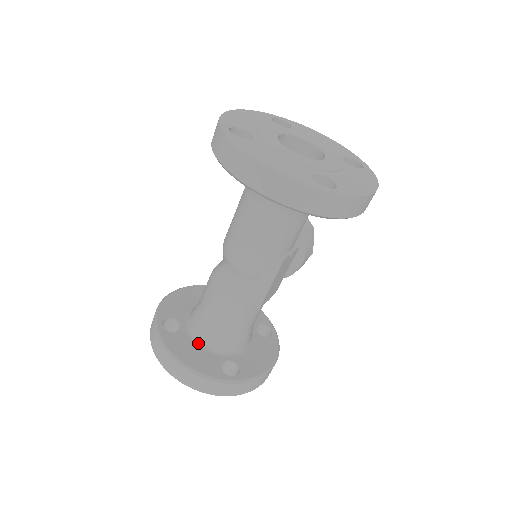
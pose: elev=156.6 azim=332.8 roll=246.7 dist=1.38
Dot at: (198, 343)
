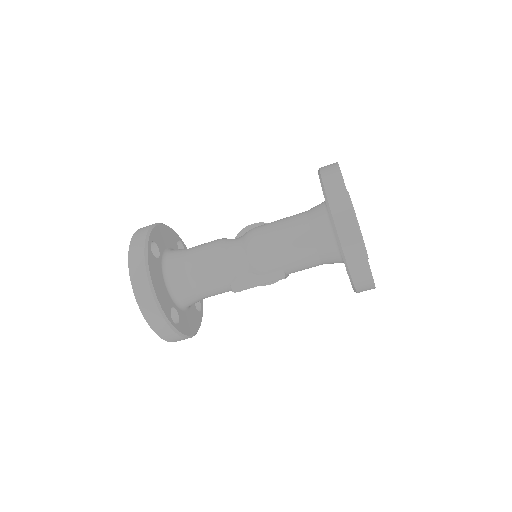
Dot at: (165, 279)
